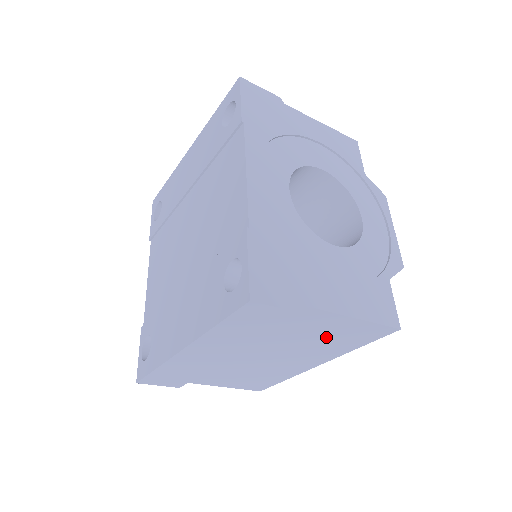
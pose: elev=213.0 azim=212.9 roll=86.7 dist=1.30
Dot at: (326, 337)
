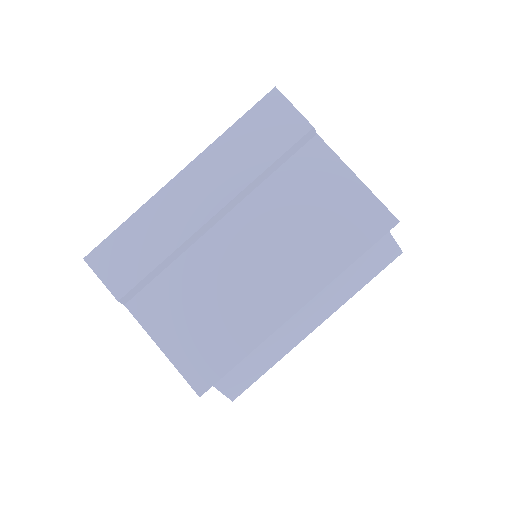
Dot at: (321, 215)
